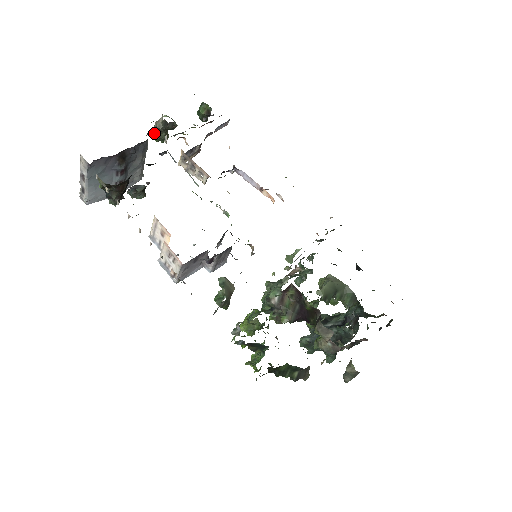
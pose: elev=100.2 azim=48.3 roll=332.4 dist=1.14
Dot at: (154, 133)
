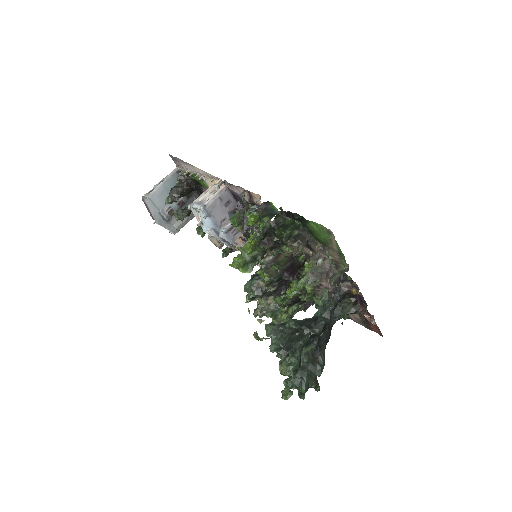
Dot at: (199, 226)
